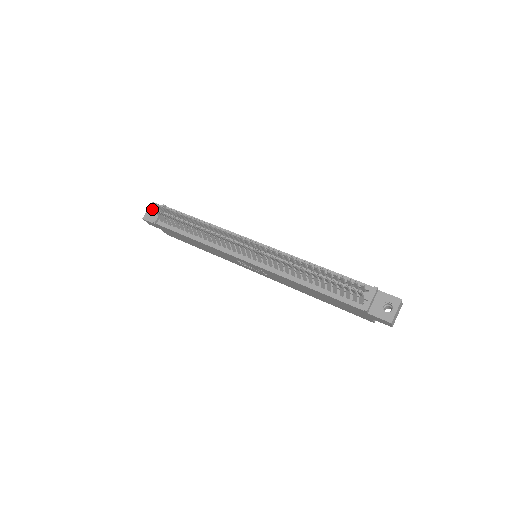
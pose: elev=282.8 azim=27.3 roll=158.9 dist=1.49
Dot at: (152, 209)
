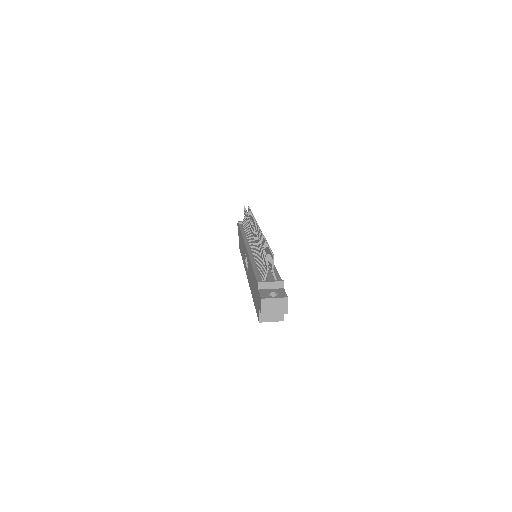
Dot at: occluded
